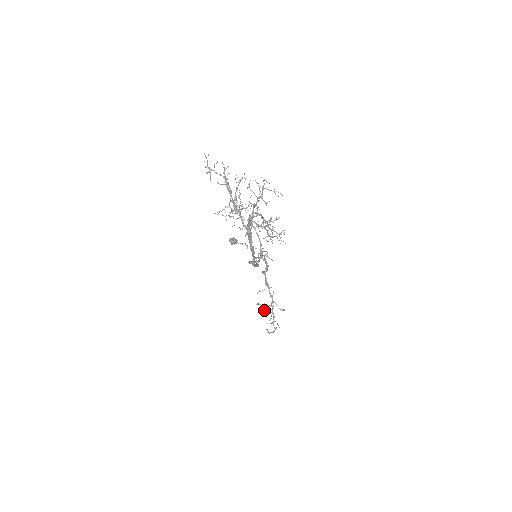
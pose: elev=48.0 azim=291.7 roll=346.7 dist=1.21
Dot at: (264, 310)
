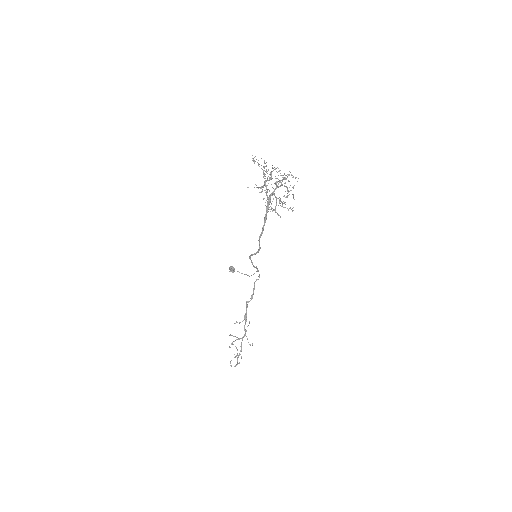
Dot at: occluded
